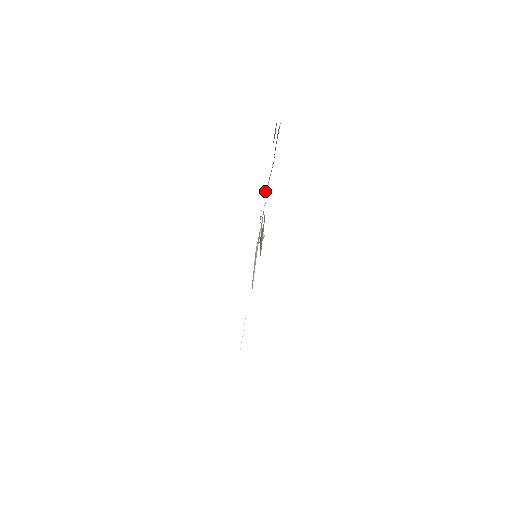
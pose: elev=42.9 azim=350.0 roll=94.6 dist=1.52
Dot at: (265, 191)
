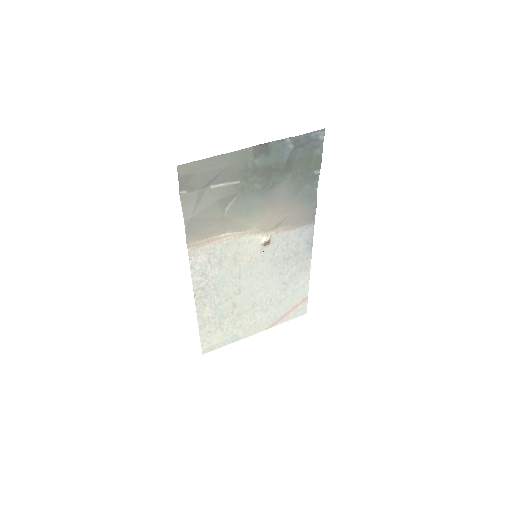
Dot at: (294, 206)
